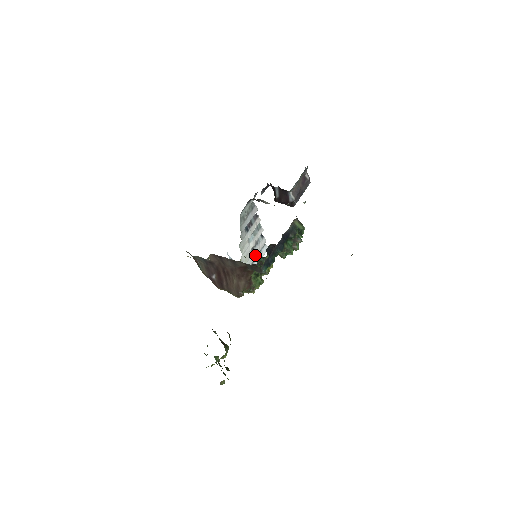
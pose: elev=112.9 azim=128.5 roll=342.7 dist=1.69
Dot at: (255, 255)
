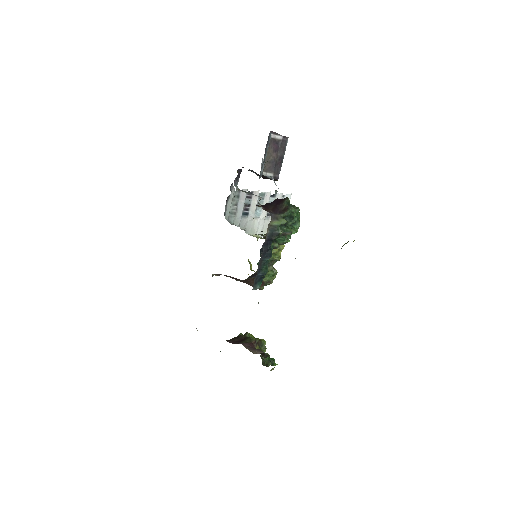
Dot at: occluded
